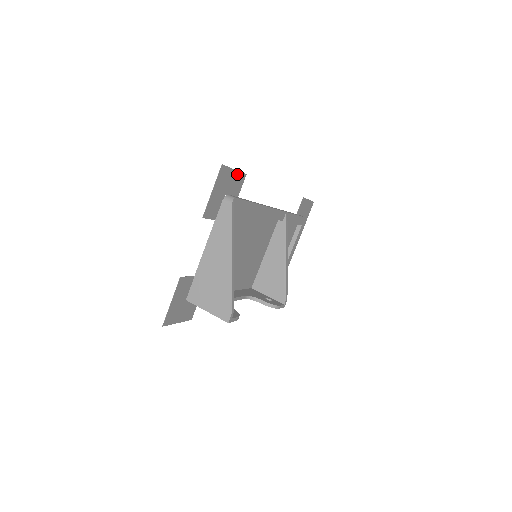
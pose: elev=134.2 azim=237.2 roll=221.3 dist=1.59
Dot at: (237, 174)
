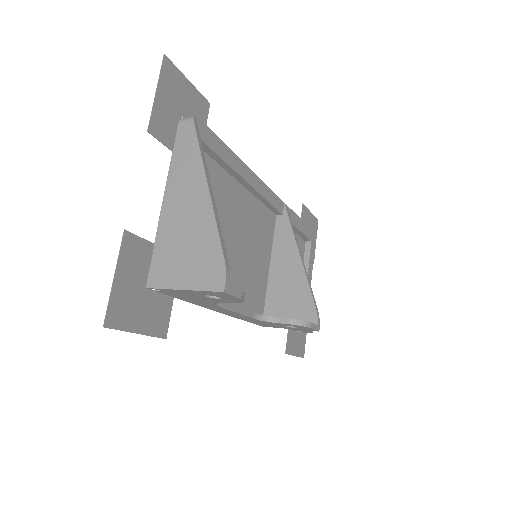
Dot at: (194, 92)
